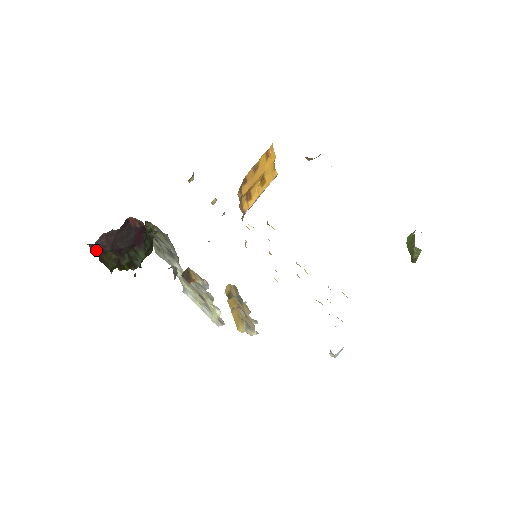
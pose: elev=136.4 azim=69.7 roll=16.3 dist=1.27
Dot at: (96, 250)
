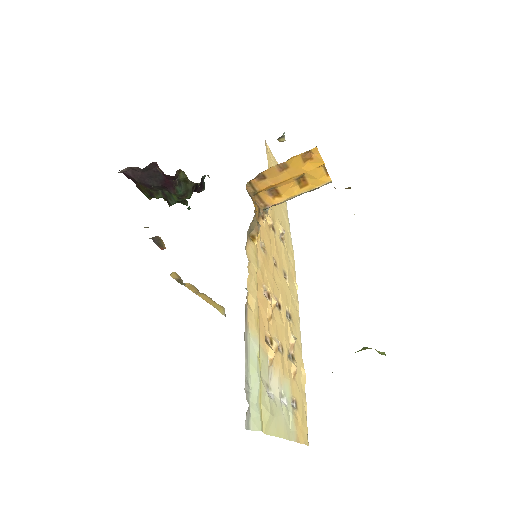
Dot at: (129, 177)
